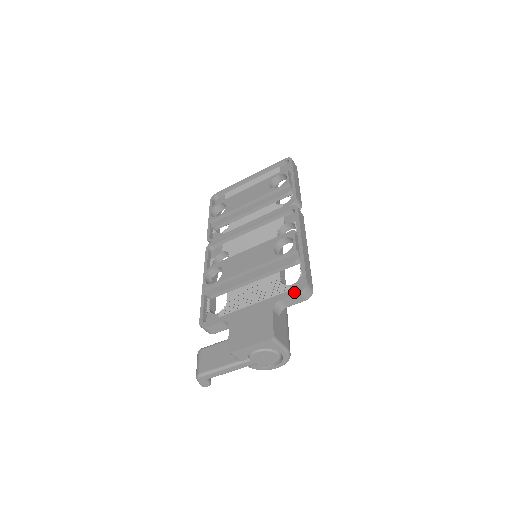
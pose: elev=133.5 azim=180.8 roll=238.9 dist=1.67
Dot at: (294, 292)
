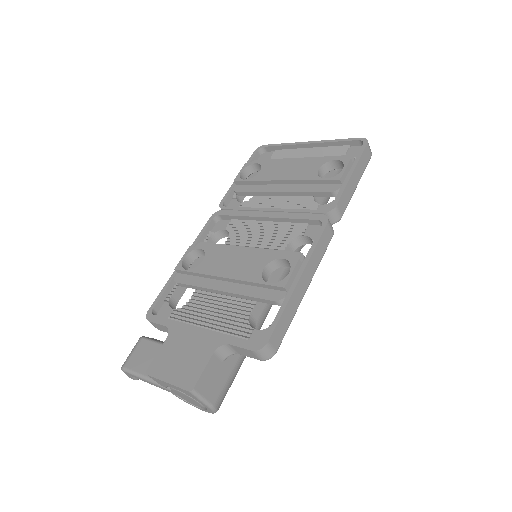
Dot at: (247, 346)
